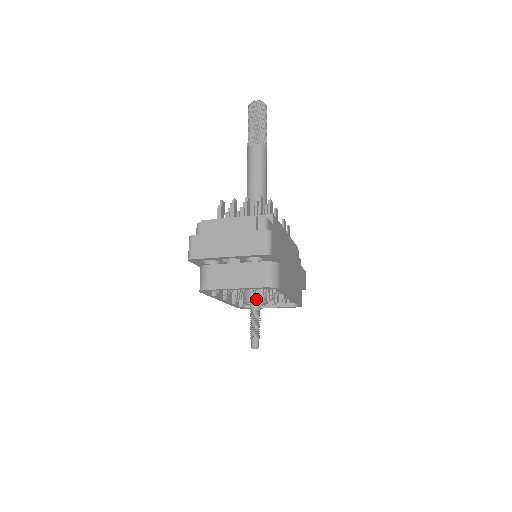
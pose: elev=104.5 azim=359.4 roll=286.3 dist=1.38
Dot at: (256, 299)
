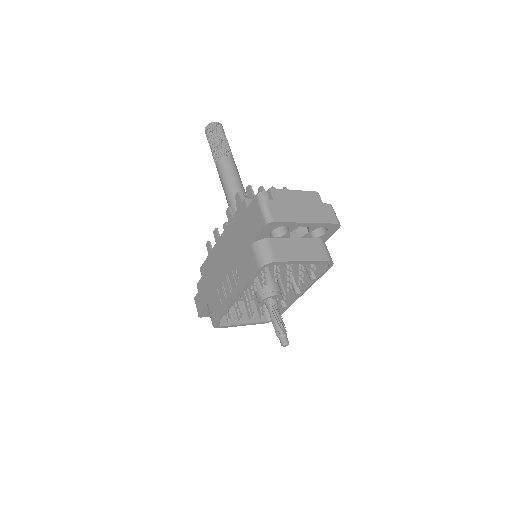
Dot at: (278, 293)
